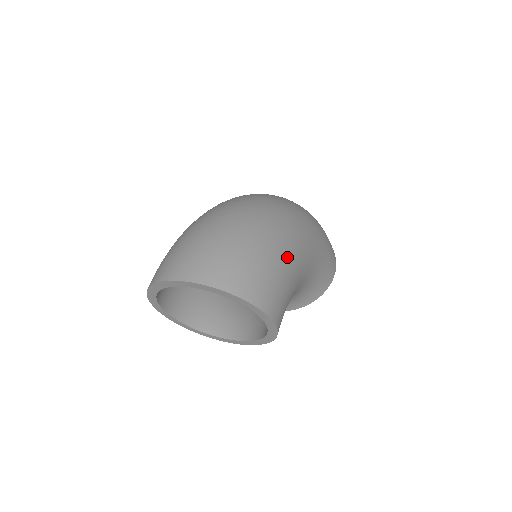
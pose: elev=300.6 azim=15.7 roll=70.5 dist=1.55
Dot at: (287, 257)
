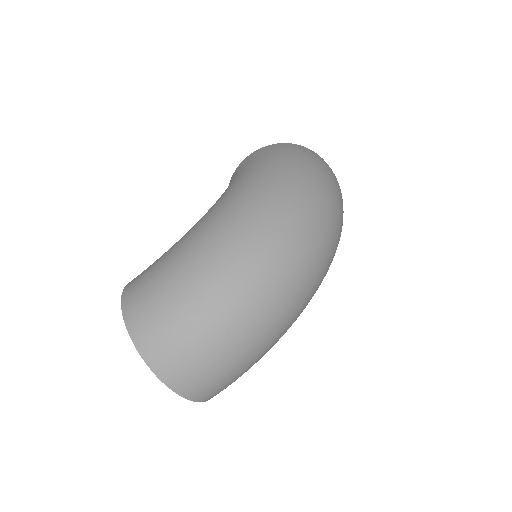
Dot at: occluded
